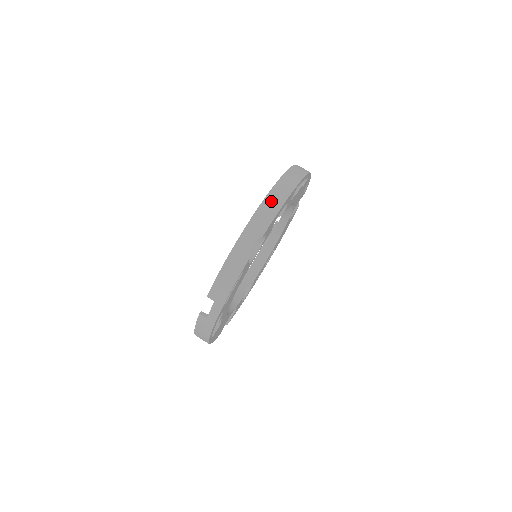
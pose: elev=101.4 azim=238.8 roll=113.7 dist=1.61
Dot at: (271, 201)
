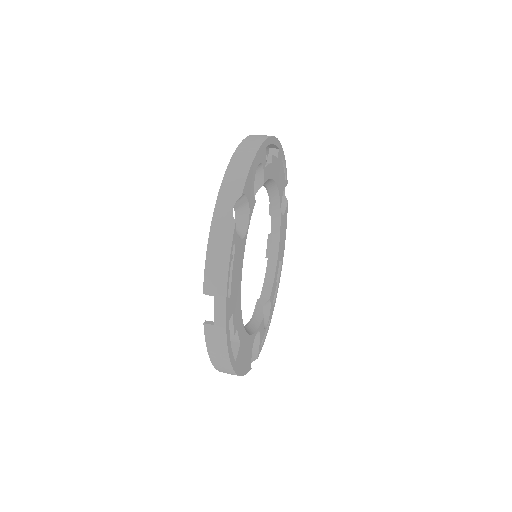
Dot at: (239, 159)
